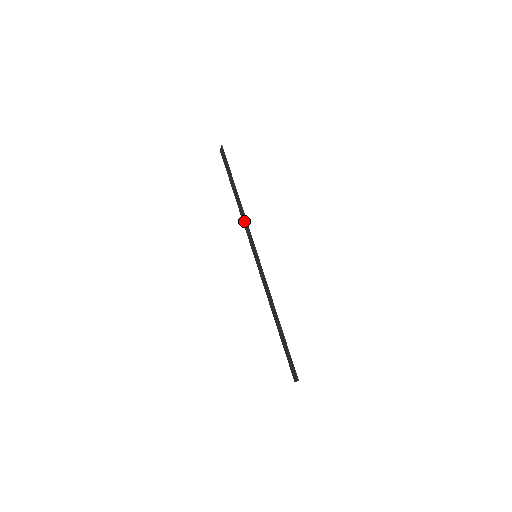
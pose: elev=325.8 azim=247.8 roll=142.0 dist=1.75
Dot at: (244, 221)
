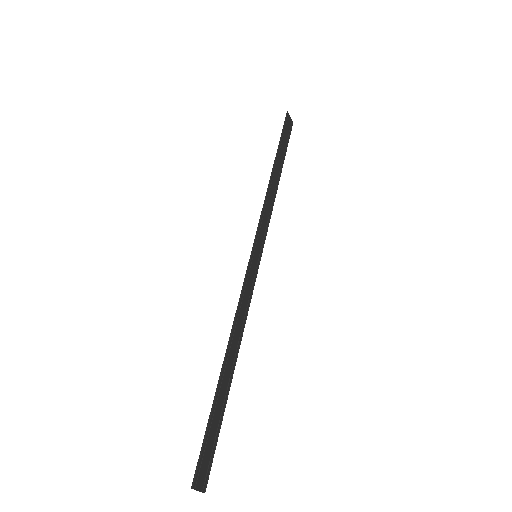
Dot at: (267, 206)
